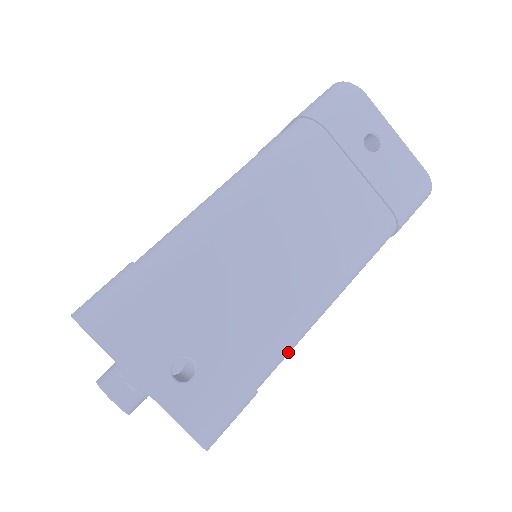
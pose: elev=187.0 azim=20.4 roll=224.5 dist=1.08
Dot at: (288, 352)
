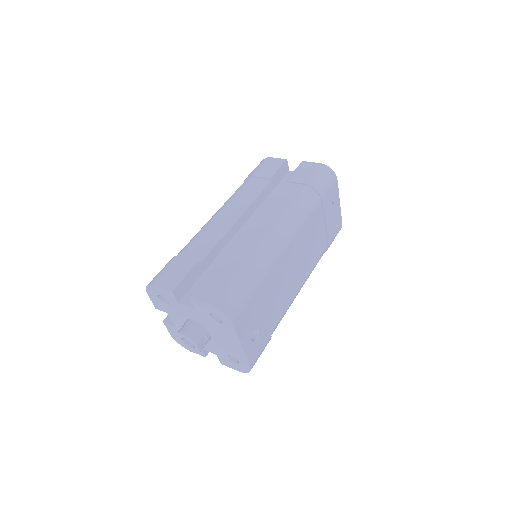
Dot at: occluded
